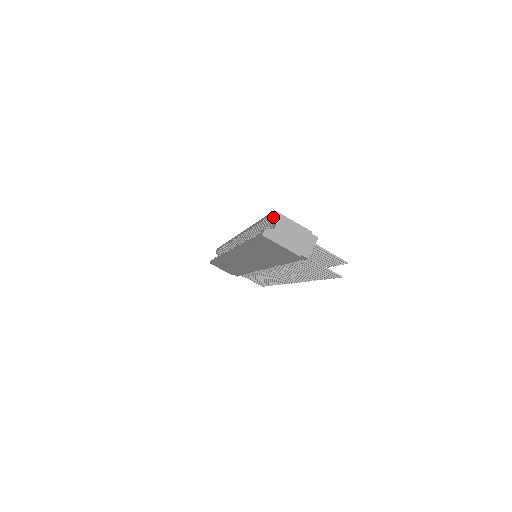
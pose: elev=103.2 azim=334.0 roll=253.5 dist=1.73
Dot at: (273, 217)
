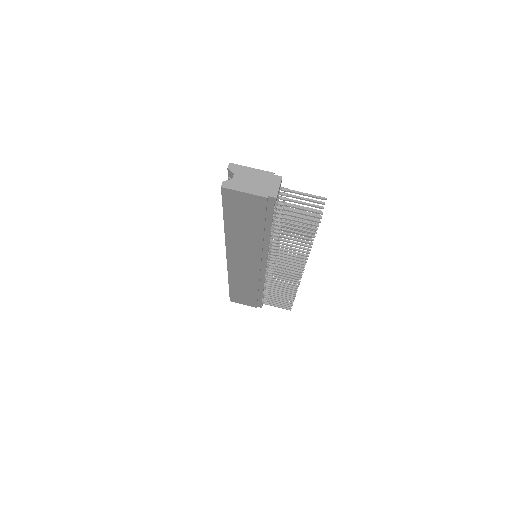
Dot at: (229, 169)
